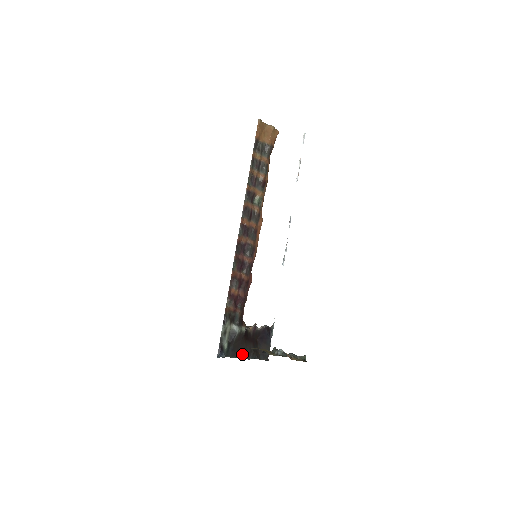
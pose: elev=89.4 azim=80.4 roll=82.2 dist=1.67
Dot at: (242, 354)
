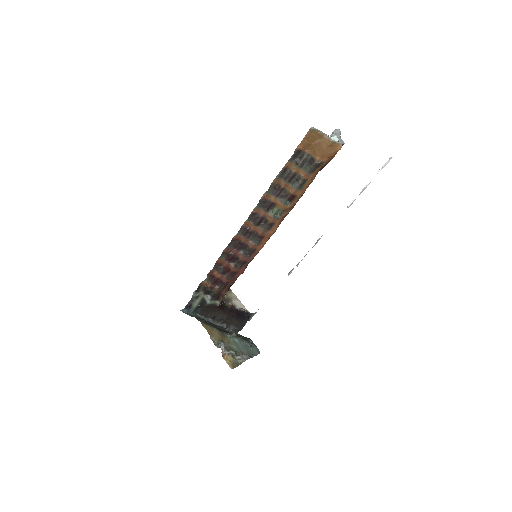
Dot at: (212, 317)
